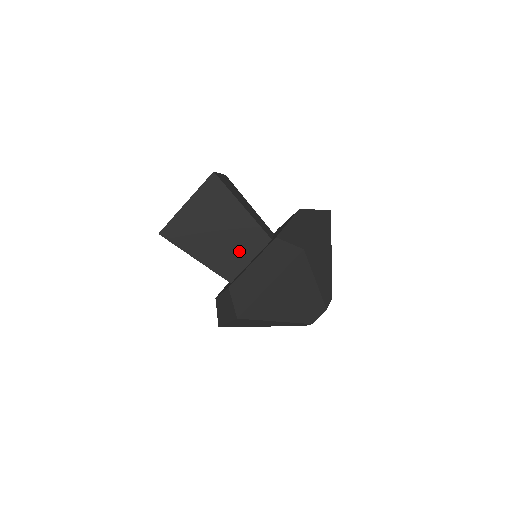
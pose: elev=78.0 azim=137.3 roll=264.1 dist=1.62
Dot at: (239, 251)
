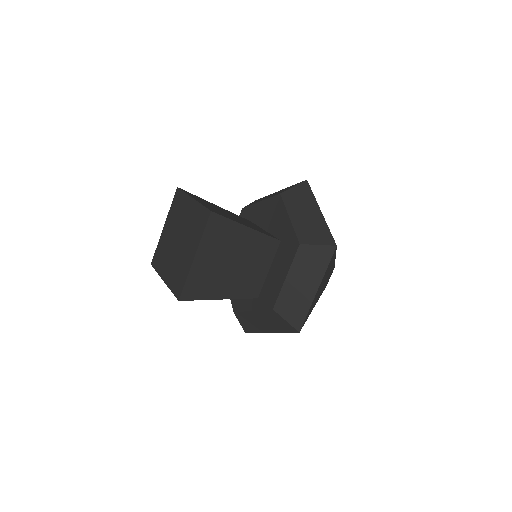
Dot at: (257, 268)
